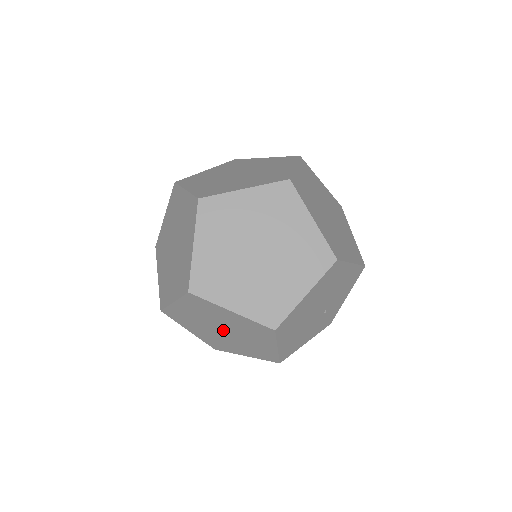
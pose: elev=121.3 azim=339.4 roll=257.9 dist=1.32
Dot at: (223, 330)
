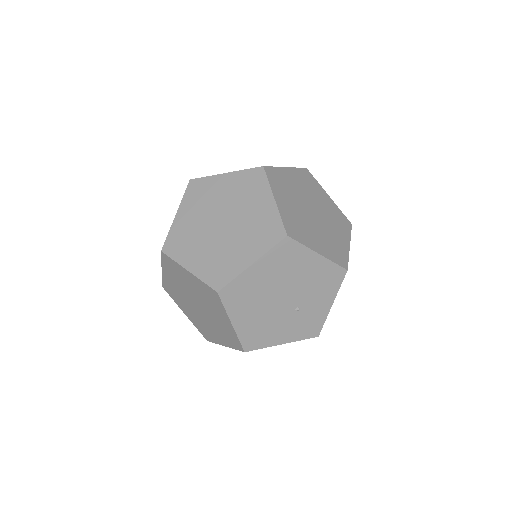
Dot at: (197, 304)
